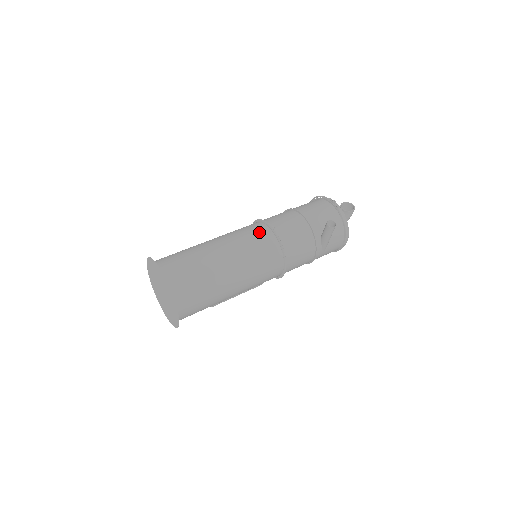
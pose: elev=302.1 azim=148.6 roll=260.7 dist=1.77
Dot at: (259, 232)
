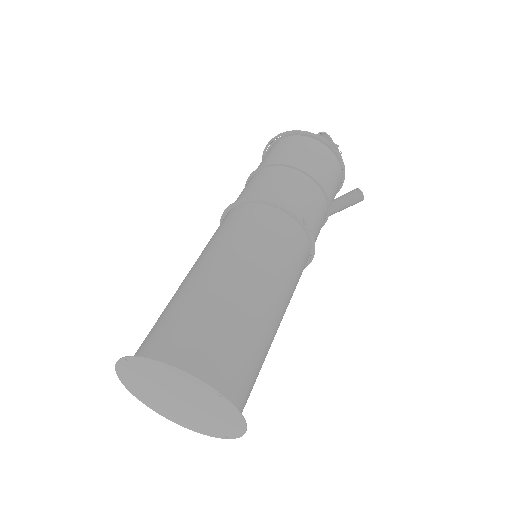
Dot at: (288, 233)
